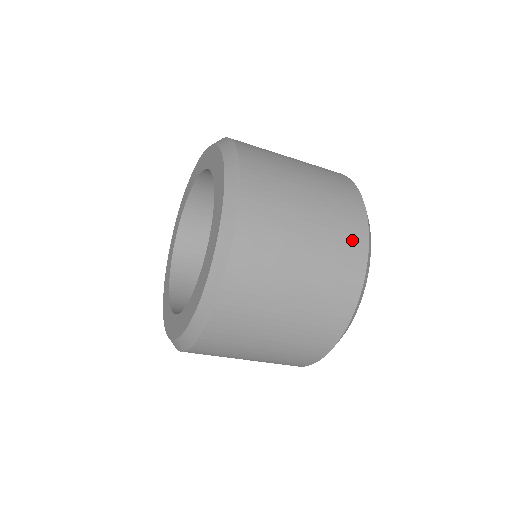
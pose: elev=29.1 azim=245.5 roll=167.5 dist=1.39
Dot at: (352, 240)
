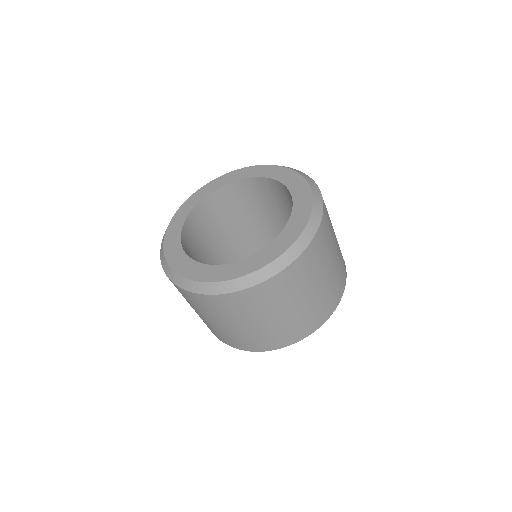
Dot at: occluded
